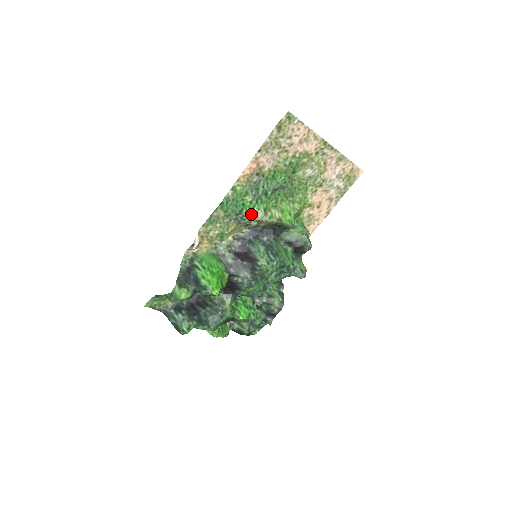
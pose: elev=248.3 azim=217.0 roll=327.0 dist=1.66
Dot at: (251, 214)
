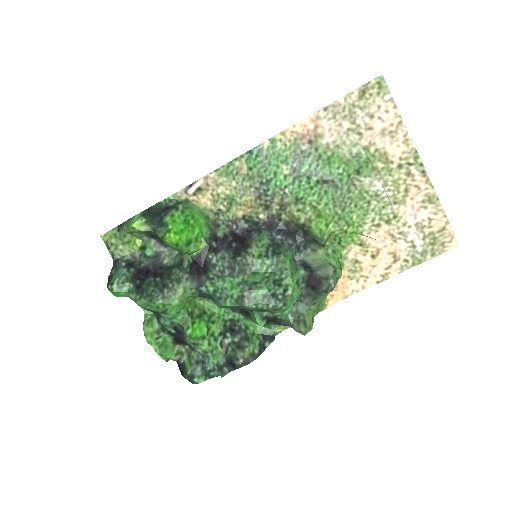
Dot at: (278, 193)
